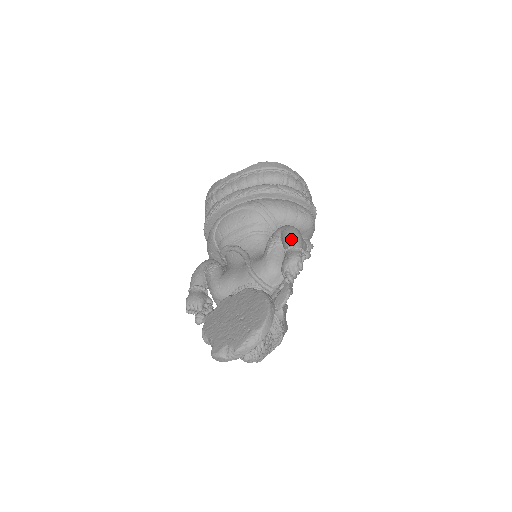
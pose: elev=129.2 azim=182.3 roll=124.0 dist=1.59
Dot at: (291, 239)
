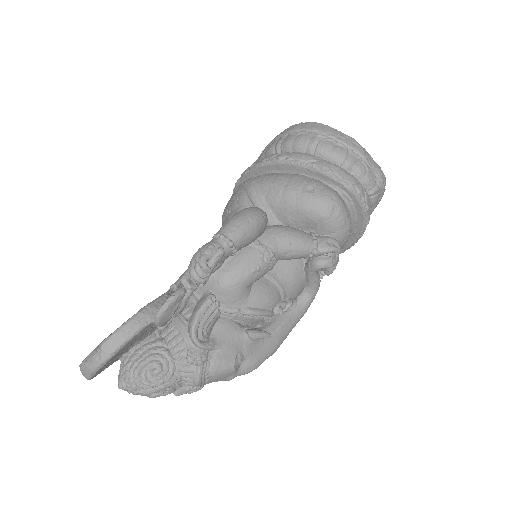
Dot at: (224, 224)
